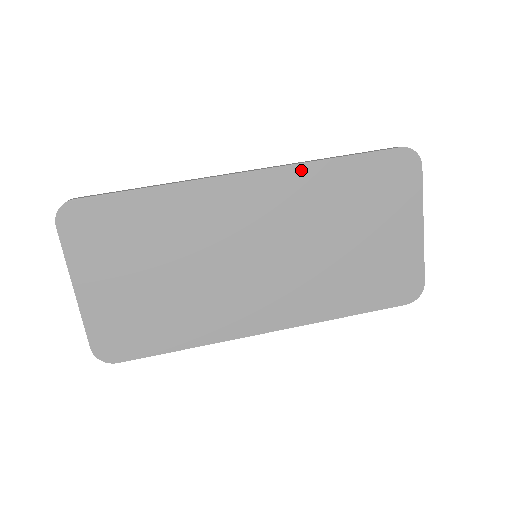
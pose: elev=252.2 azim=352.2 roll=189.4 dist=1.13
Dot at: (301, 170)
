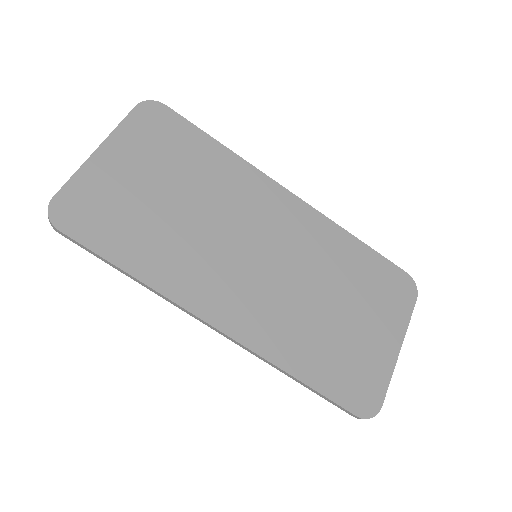
Dot at: (331, 226)
